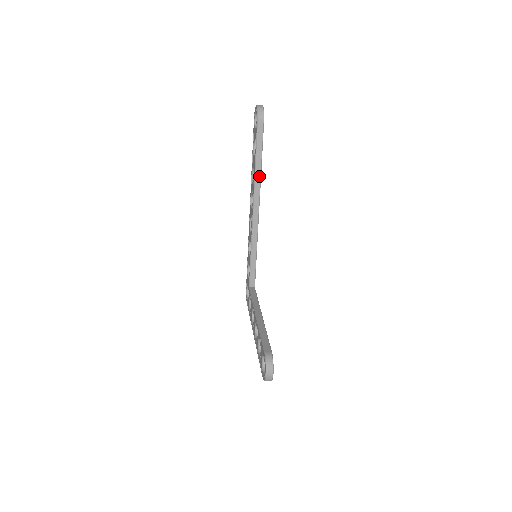
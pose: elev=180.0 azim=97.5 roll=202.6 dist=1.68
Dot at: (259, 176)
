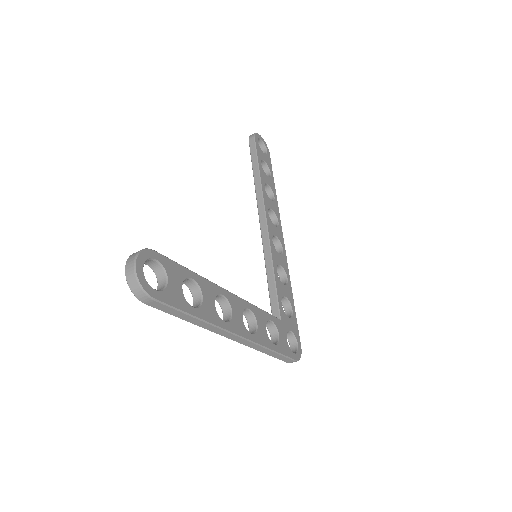
Dot at: (259, 184)
